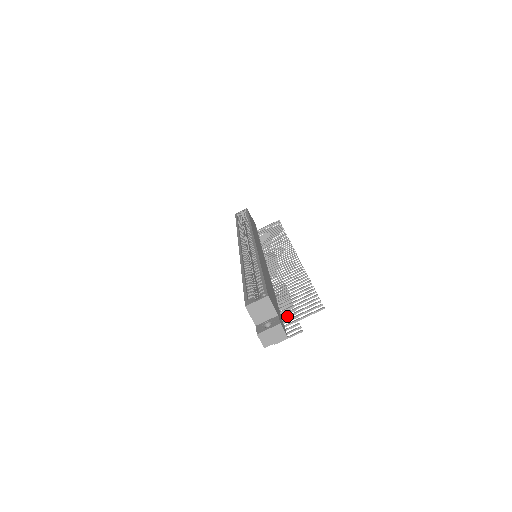
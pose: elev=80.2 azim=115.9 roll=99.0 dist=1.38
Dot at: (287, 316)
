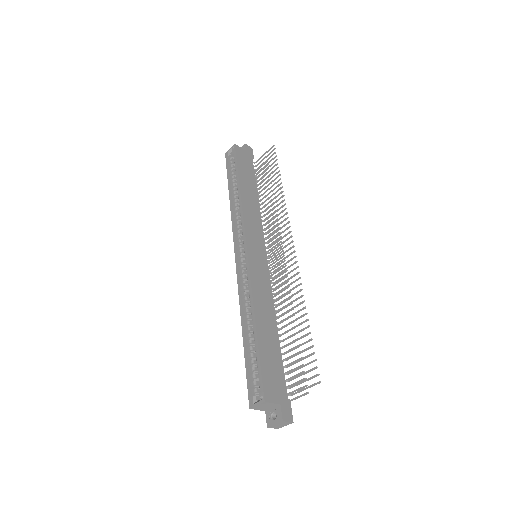
Dot at: (292, 379)
